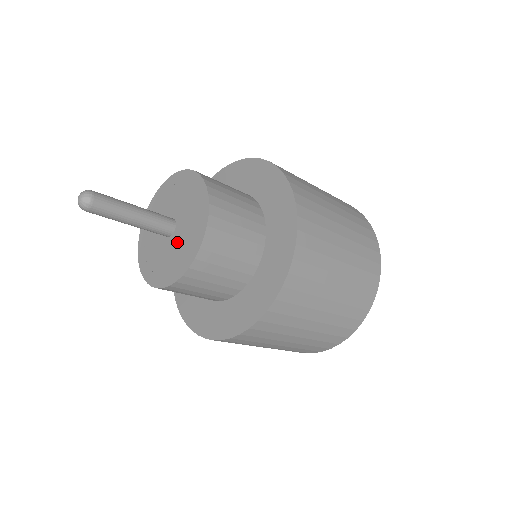
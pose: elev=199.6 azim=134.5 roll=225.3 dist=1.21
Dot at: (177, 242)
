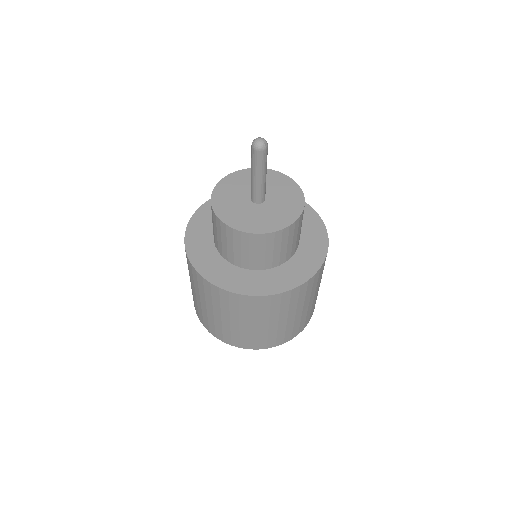
Dot at: (270, 208)
